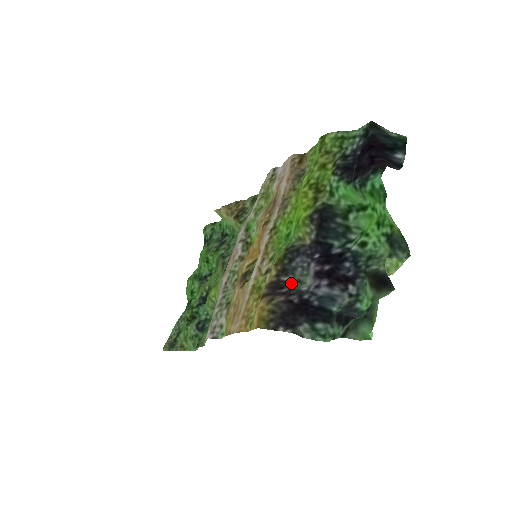
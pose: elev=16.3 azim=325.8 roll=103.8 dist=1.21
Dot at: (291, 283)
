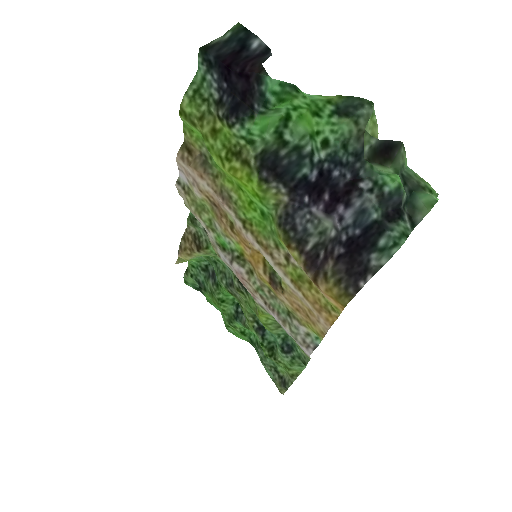
Dot at: (318, 243)
